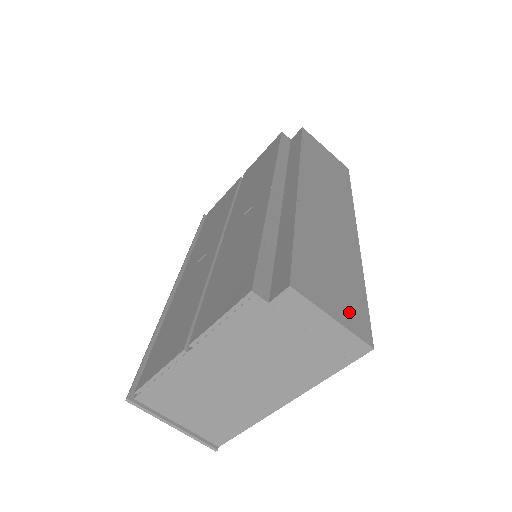
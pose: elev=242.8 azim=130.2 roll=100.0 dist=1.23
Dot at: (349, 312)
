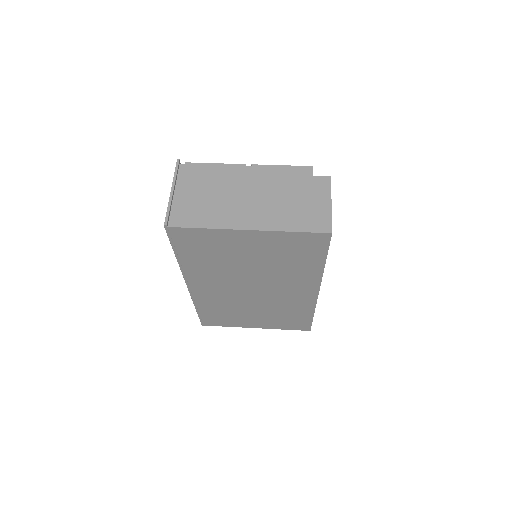
Dot at: occluded
